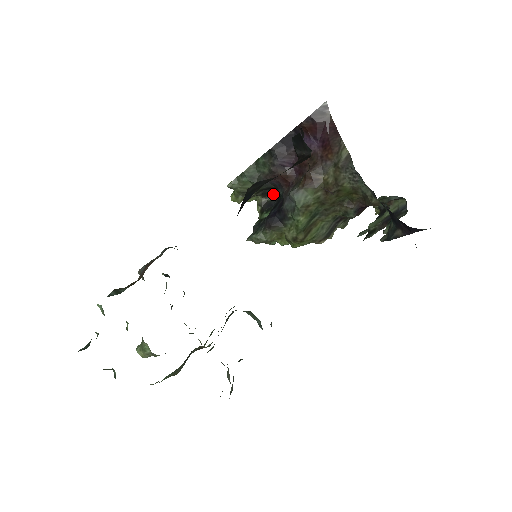
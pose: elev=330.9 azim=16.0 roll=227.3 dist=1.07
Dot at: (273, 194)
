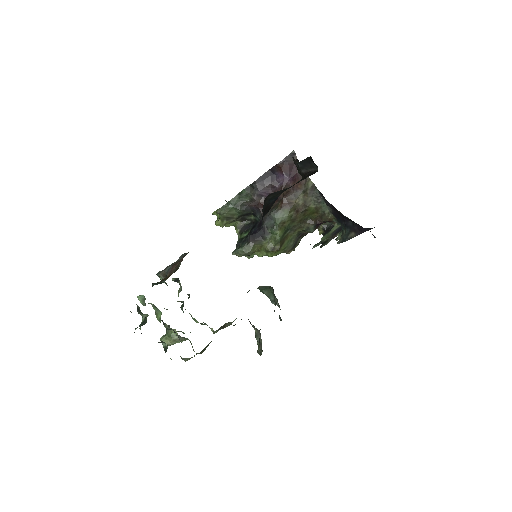
Dot at: (249, 219)
